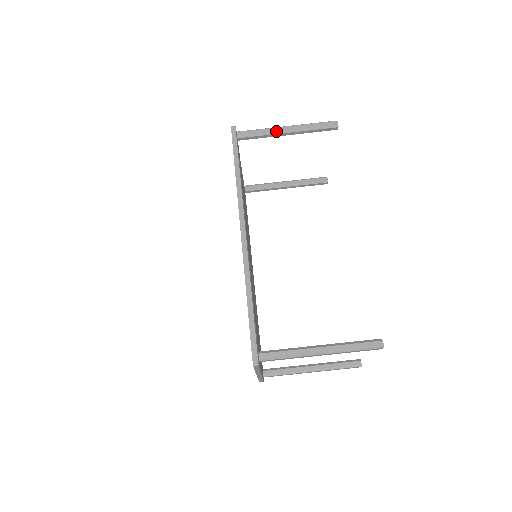
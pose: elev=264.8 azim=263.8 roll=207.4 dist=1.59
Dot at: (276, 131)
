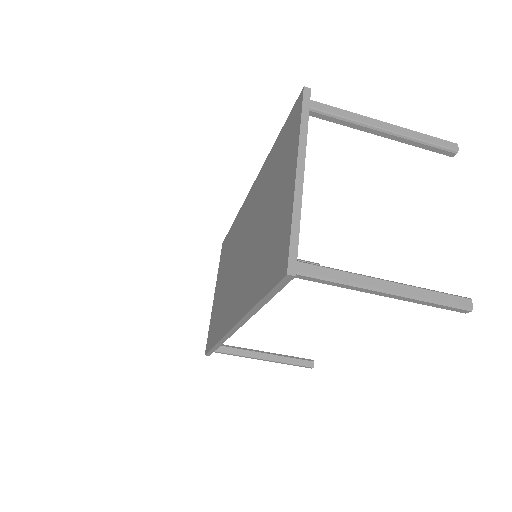
Dot at: occluded
